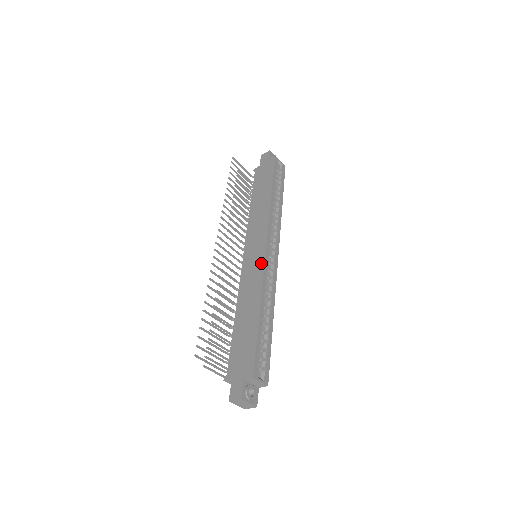
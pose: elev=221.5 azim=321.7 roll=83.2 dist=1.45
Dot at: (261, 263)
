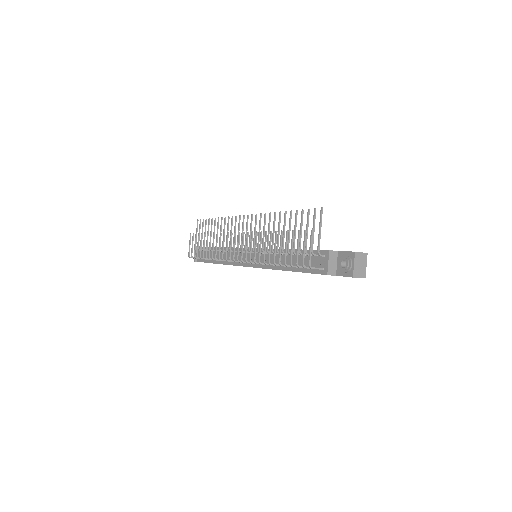
Dot at: occluded
